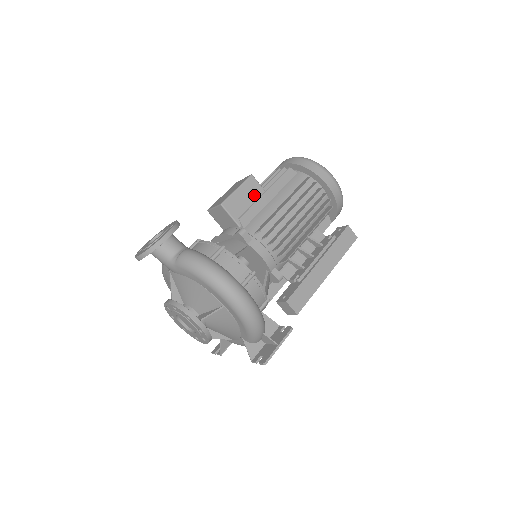
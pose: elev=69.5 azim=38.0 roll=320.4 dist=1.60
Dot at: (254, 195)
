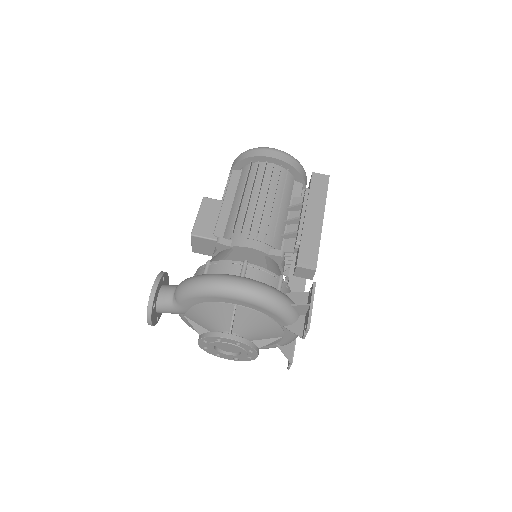
Dot at: (216, 210)
